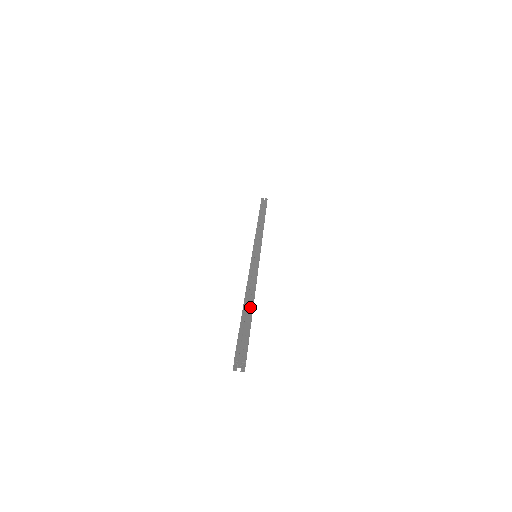
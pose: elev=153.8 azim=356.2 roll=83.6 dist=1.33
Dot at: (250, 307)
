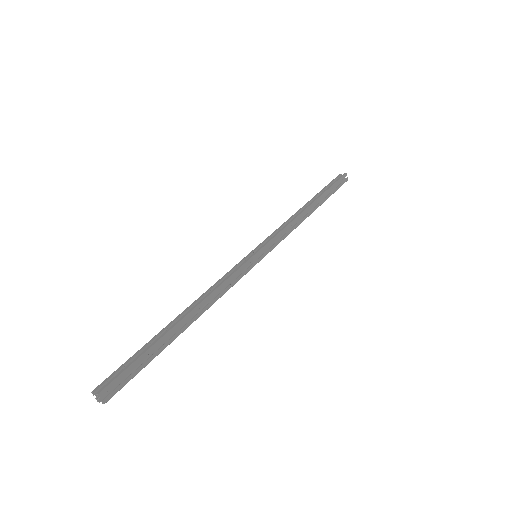
Dot at: (172, 325)
